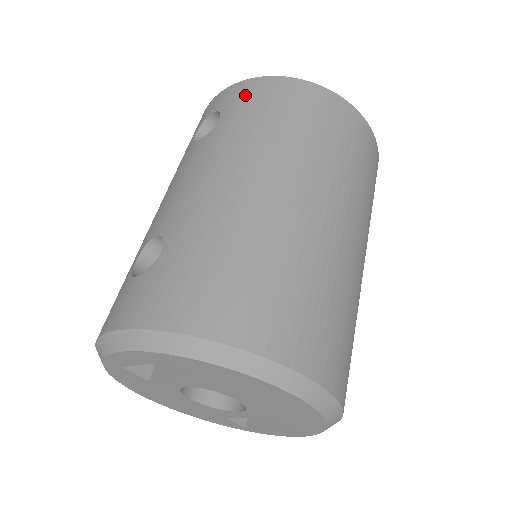
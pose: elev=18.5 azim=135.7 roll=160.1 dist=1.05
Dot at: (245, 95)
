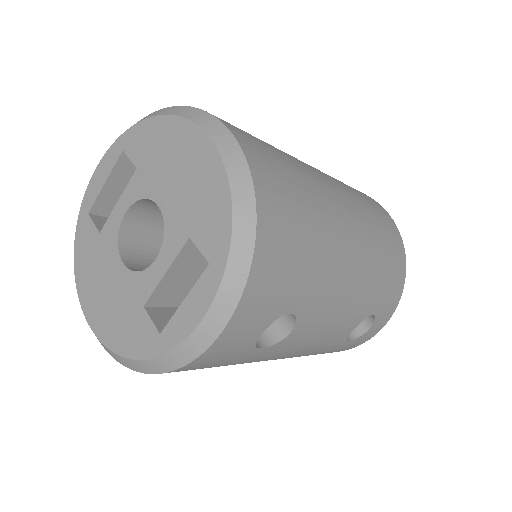
Dot at: occluded
